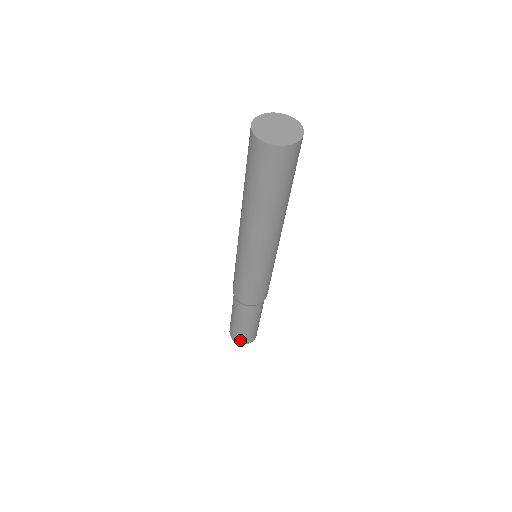
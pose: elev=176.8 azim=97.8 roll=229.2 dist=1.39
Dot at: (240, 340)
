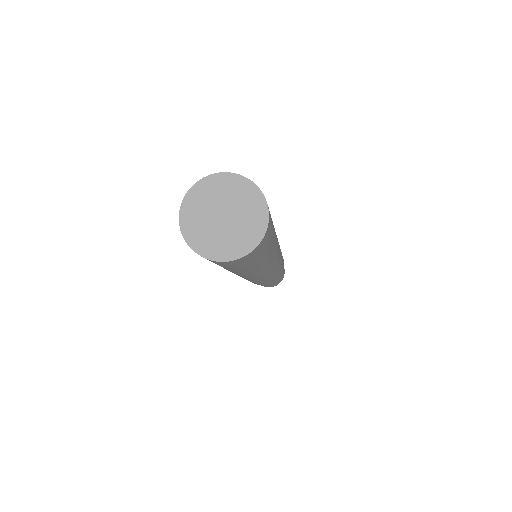
Dot at: (261, 285)
